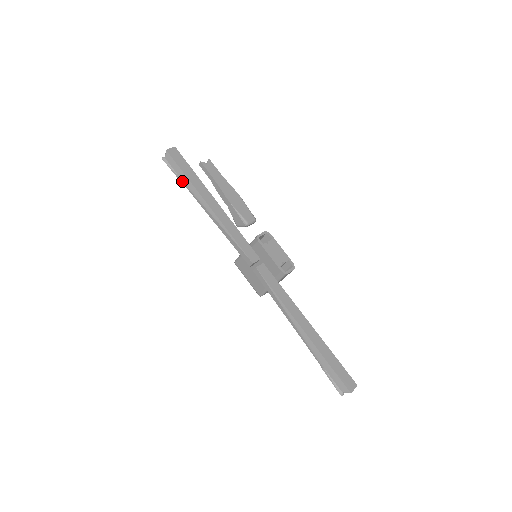
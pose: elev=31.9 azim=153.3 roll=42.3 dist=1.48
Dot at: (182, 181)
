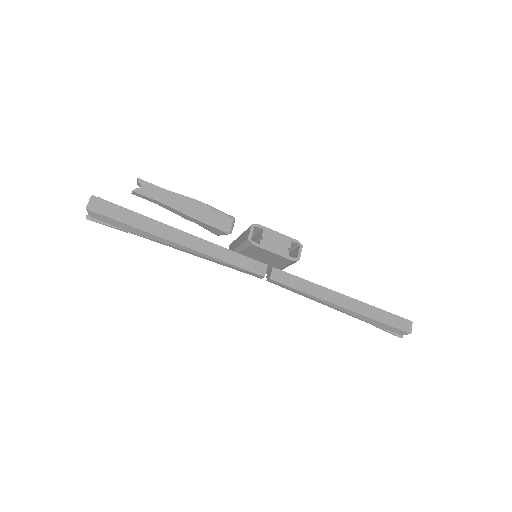
Dot at: (130, 232)
